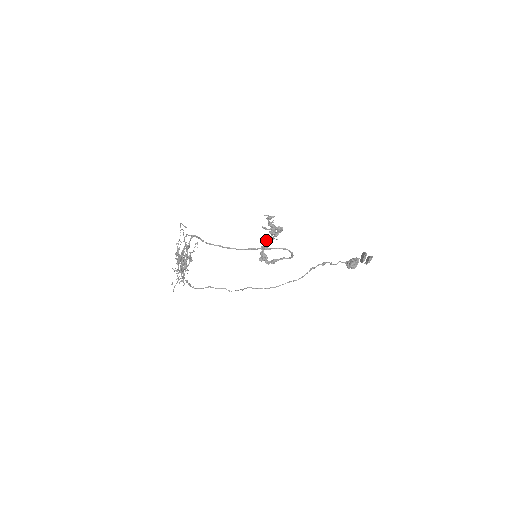
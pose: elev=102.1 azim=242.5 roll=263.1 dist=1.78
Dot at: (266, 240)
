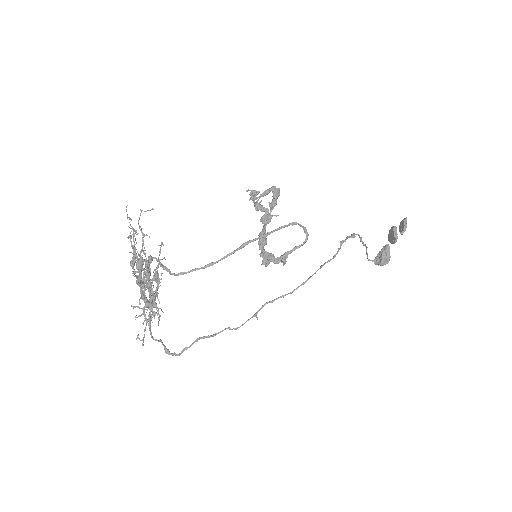
Dot at: (262, 223)
